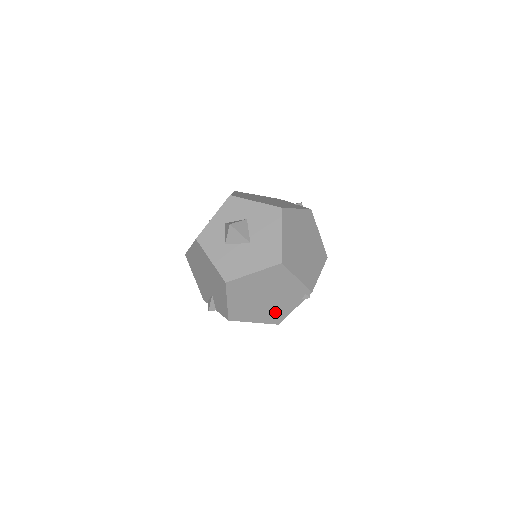
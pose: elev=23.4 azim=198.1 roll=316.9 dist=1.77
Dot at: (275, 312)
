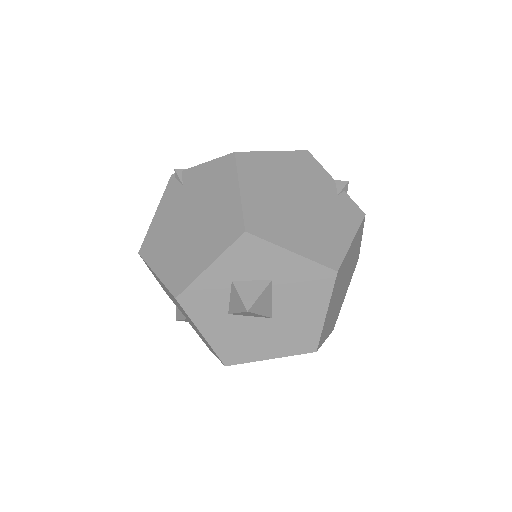
Dot at: occluded
